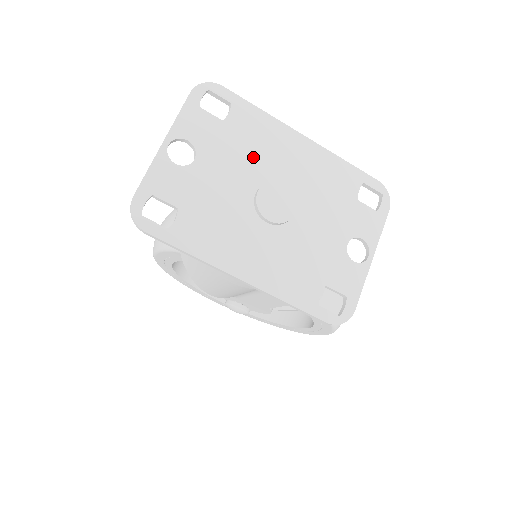
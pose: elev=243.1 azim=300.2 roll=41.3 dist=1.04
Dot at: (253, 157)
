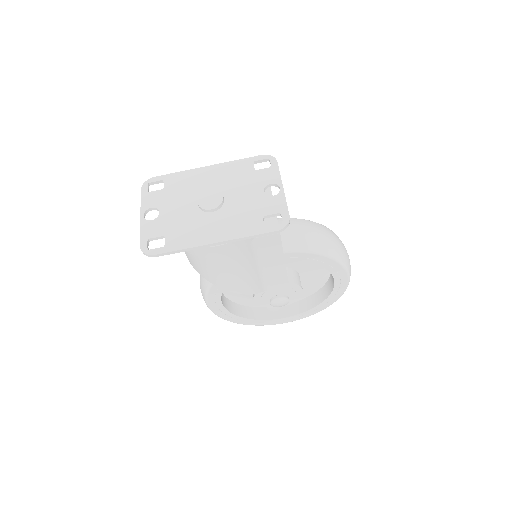
Dot at: (187, 192)
